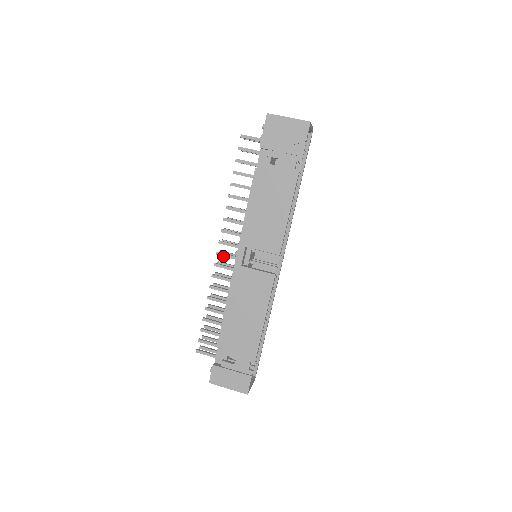
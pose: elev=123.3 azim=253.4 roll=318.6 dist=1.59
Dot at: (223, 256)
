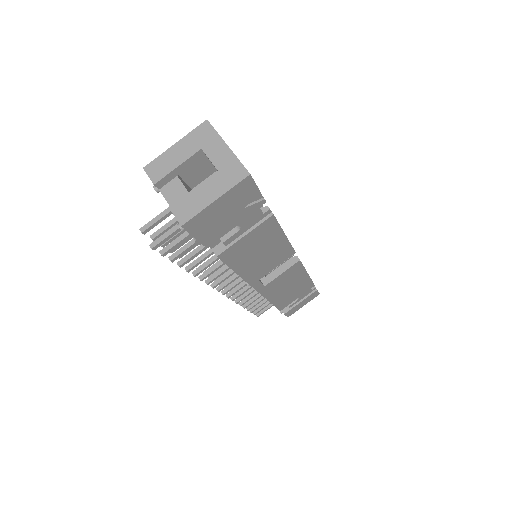
Dot at: occluded
